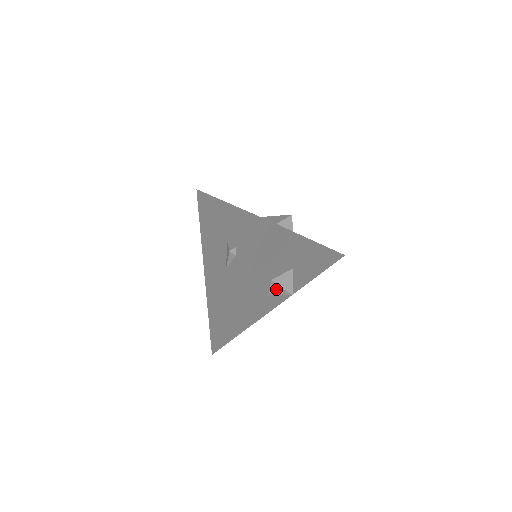
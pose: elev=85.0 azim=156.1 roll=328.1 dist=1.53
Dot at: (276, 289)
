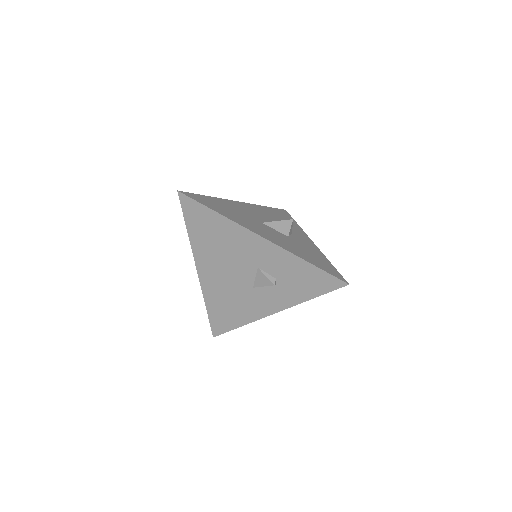
Dot at: occluded
